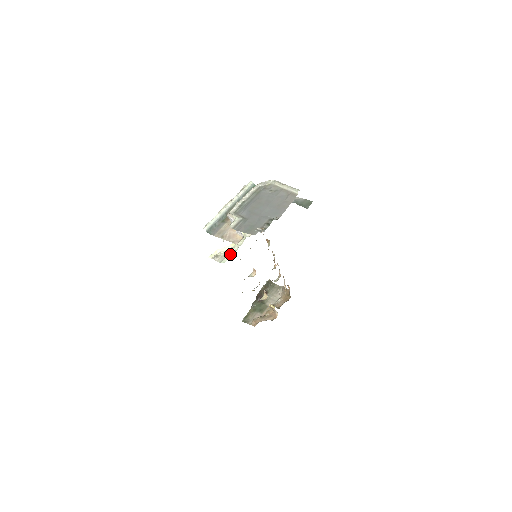
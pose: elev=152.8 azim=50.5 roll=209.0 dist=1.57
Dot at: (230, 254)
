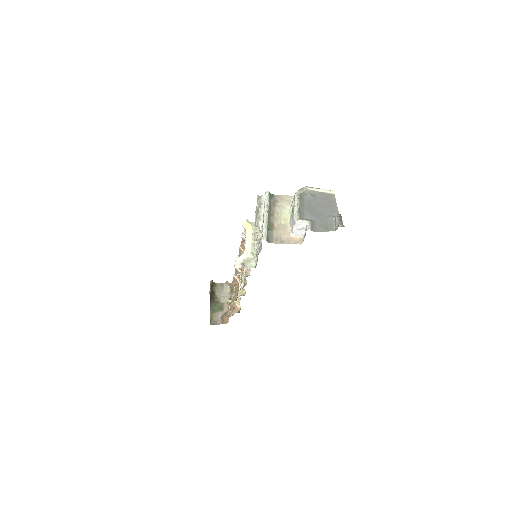
Dot at: (254, 259)
